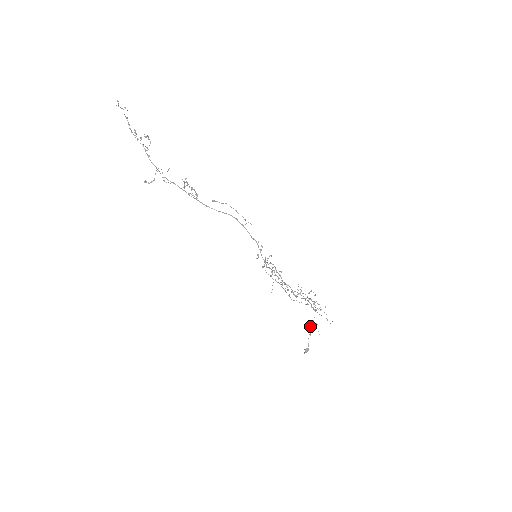
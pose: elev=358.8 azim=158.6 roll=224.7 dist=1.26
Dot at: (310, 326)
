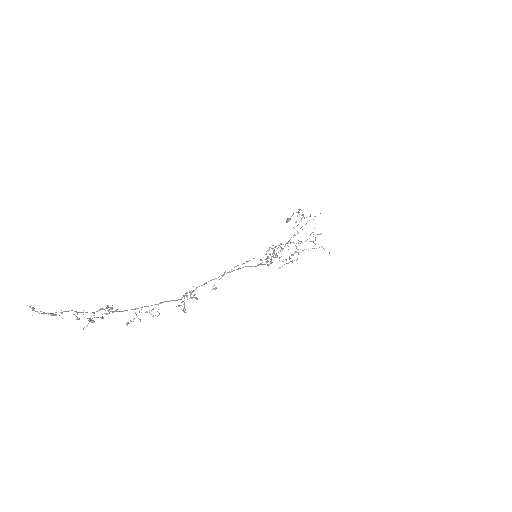
Dot at: (293, 214)
